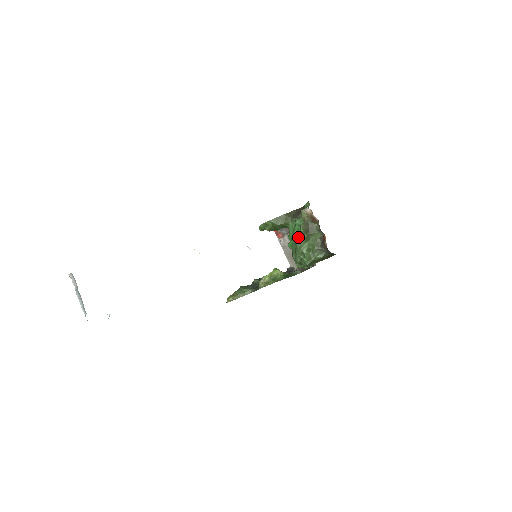
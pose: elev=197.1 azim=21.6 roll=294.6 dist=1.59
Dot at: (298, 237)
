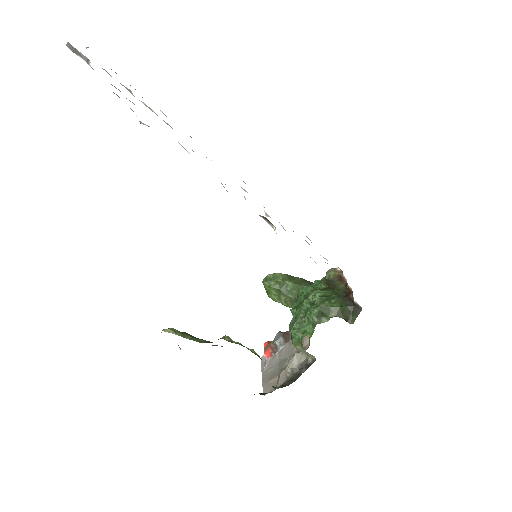
Dot at: (314, 287)
